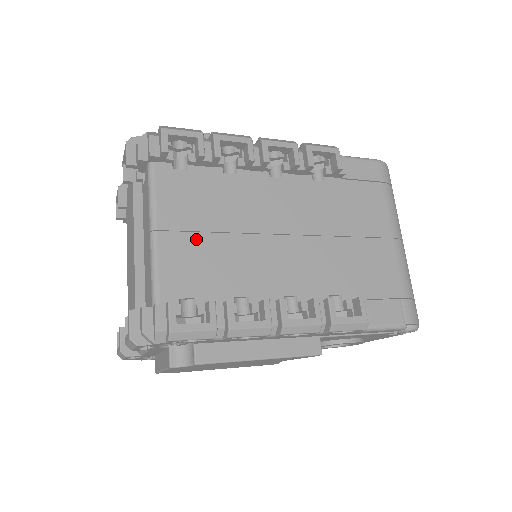
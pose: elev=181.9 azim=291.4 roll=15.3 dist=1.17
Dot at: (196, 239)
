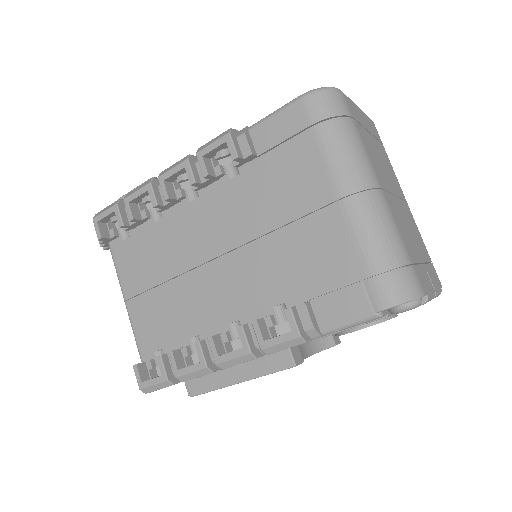
Dot at: (150, 297)
